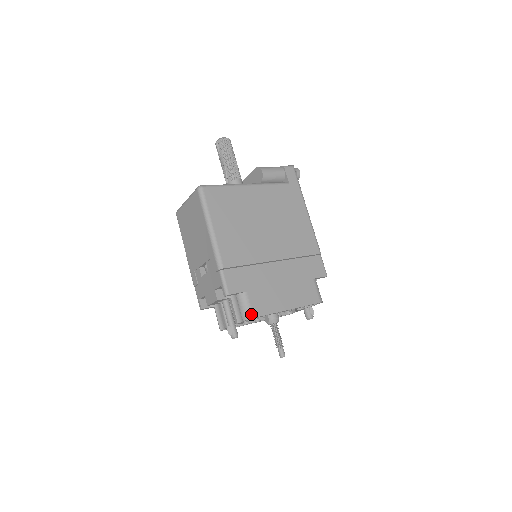
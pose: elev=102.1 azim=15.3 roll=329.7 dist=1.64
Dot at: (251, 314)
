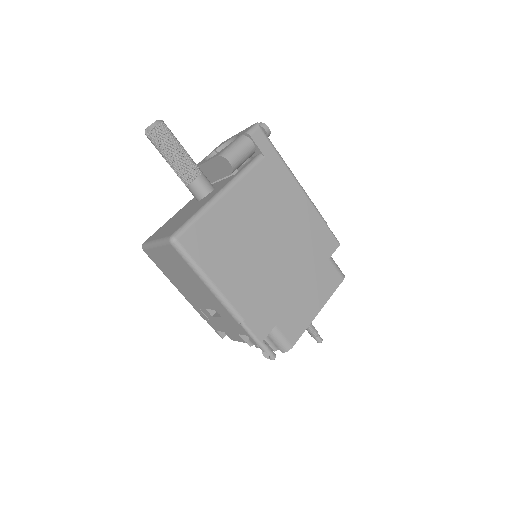
Dot at: (289, 345)
